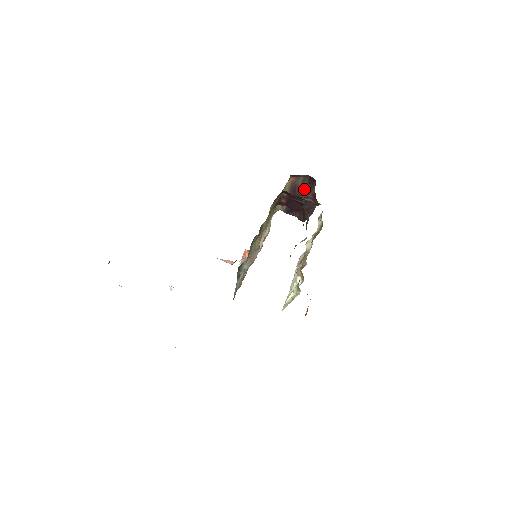
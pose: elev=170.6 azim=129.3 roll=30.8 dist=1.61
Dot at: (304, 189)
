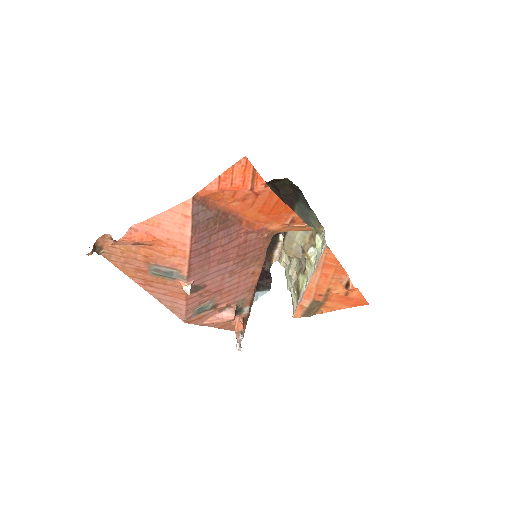
Dot at: occluded
